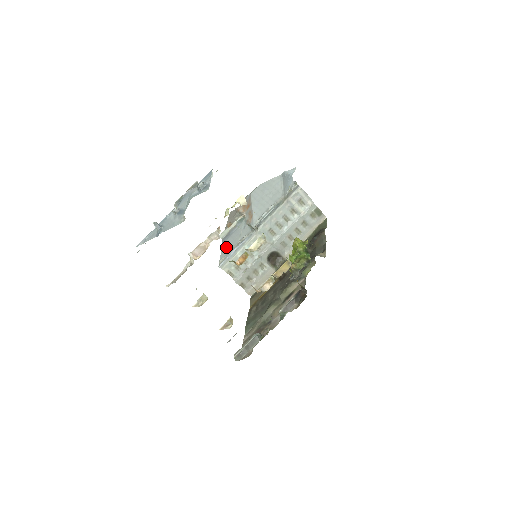
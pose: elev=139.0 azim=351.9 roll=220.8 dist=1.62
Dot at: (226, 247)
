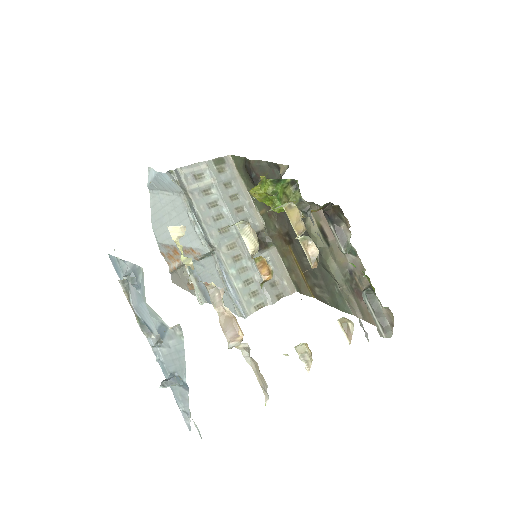
Dot at: occluded
